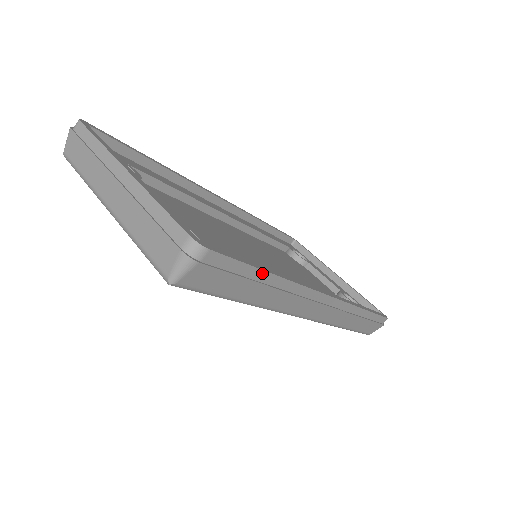
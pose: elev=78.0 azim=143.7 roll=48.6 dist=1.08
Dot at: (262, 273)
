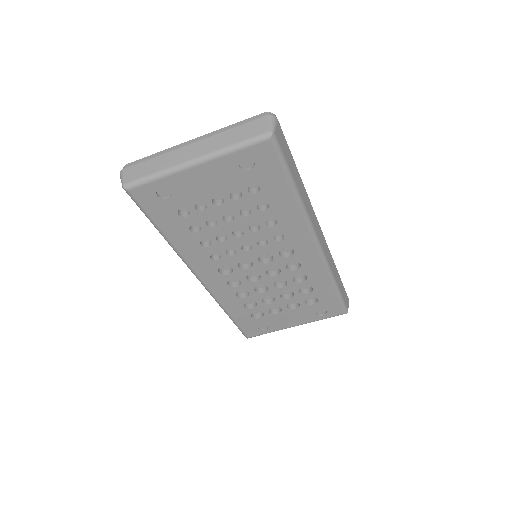
Dot at: occluded
